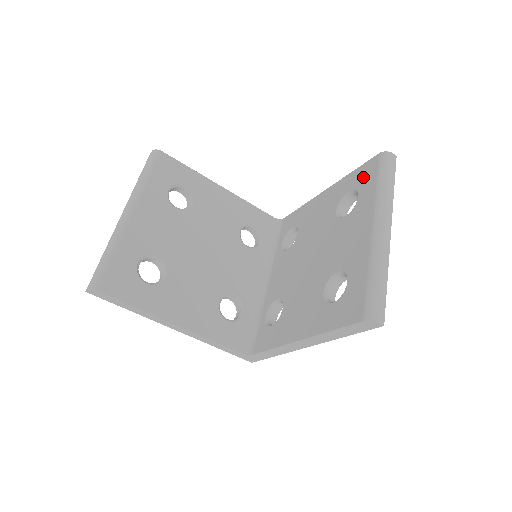
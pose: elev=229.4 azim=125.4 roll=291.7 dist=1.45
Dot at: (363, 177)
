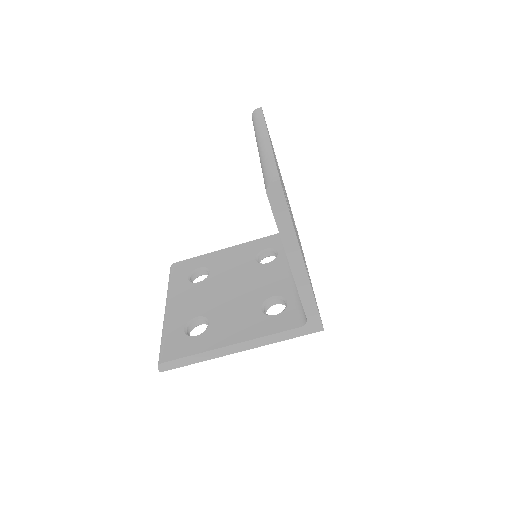
Dot at: occluded
